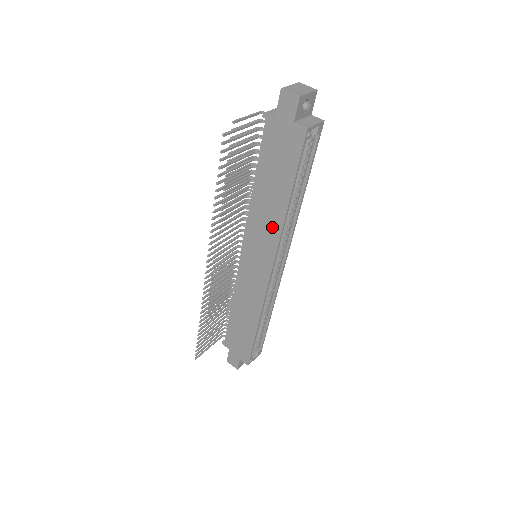
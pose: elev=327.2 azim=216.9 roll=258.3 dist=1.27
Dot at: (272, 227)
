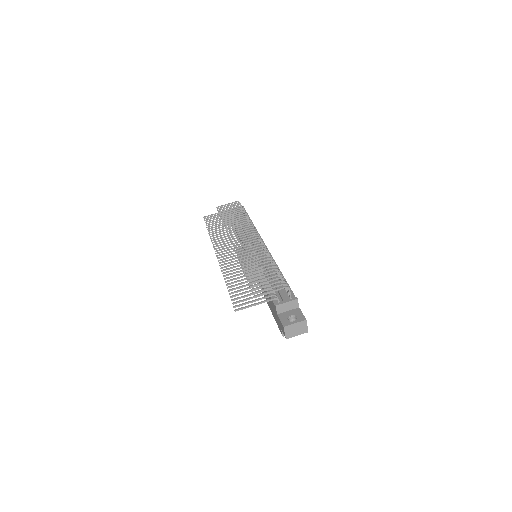
Dot at: occluded
